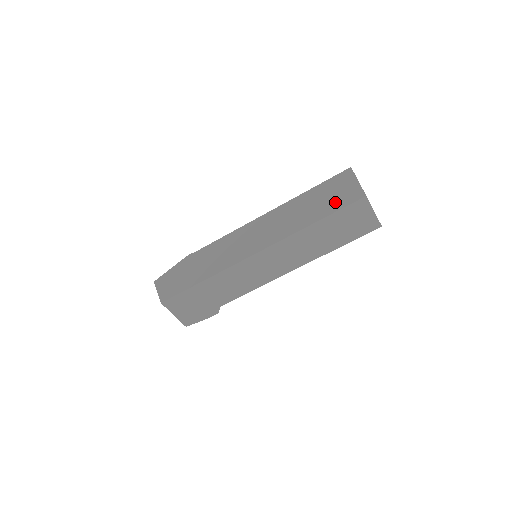
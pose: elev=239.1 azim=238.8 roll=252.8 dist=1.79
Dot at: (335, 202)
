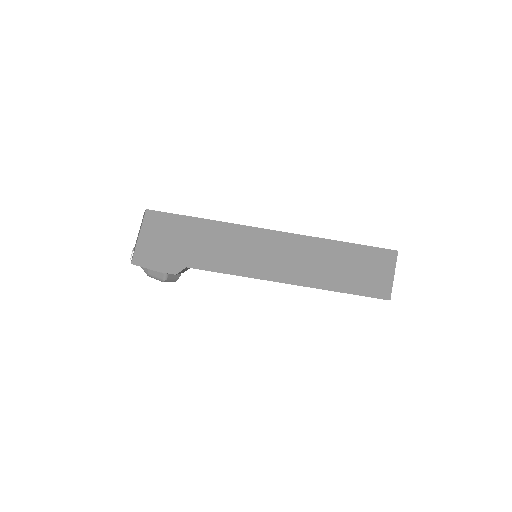
Dot at: occluded
